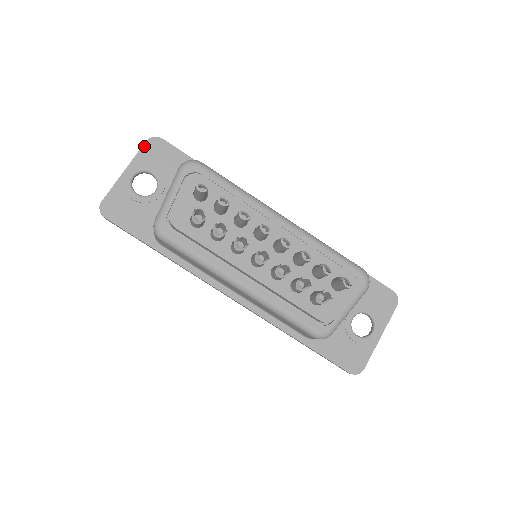
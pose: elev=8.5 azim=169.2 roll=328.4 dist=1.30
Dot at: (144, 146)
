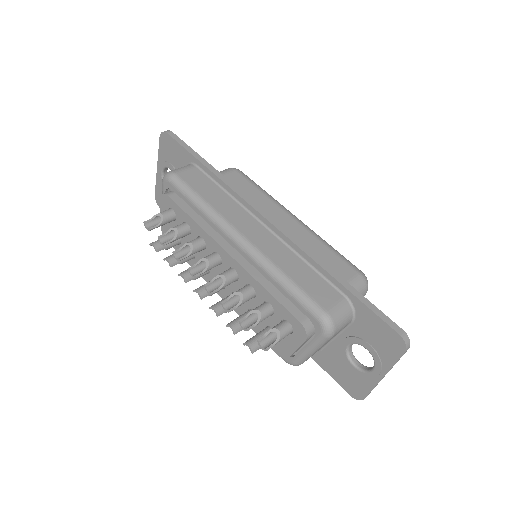
Dot at: (160, 143)
